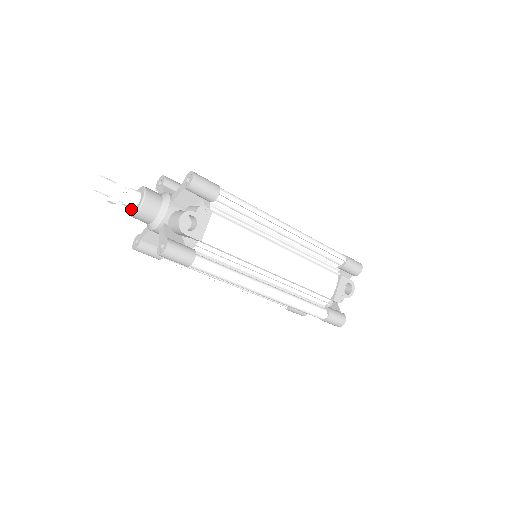
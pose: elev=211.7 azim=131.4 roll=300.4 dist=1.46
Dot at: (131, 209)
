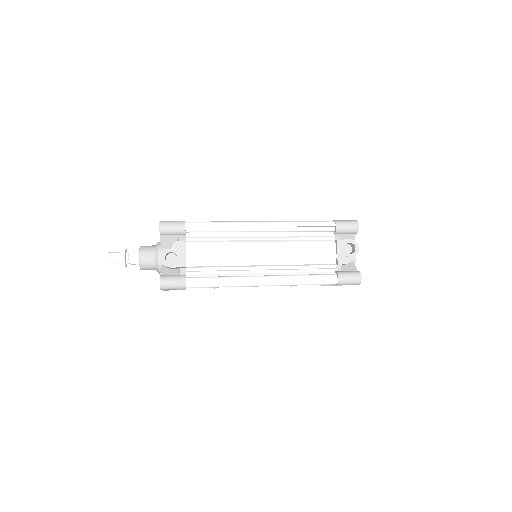
Dot at: occluded
